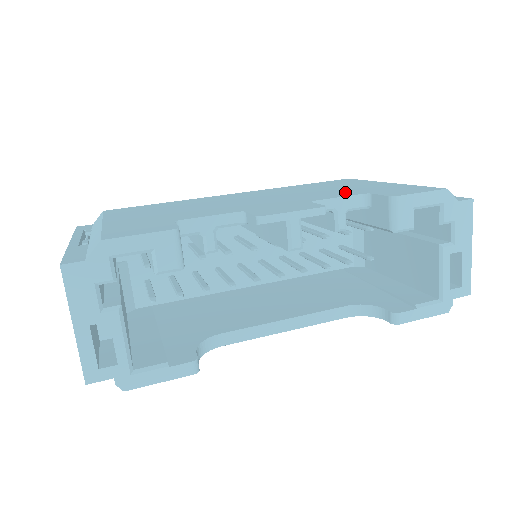
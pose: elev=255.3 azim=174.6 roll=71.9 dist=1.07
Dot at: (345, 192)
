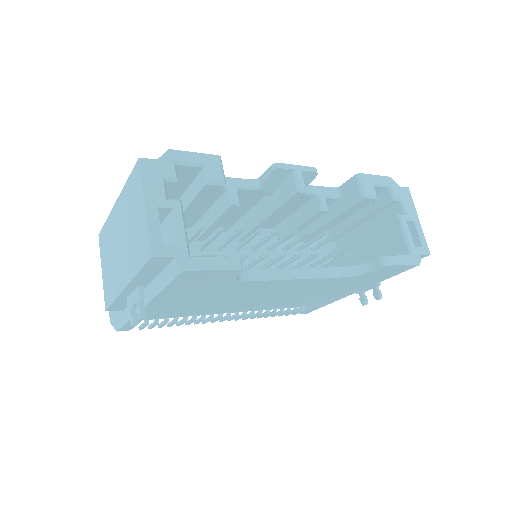
Dot at: occluded
